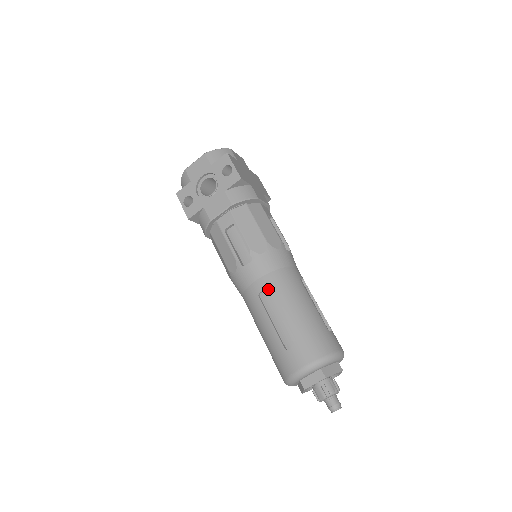
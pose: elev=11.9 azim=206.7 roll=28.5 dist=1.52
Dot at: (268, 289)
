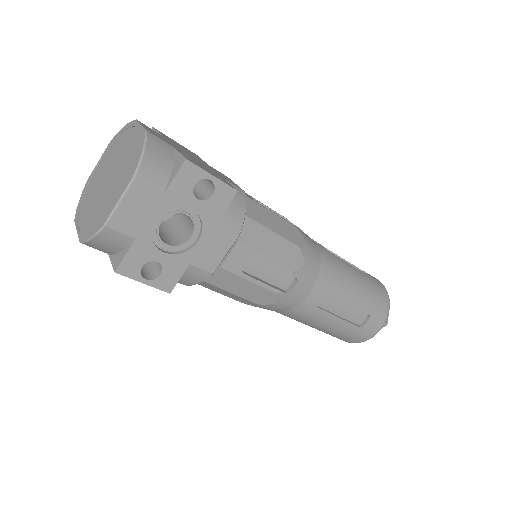
Dot at: (323, 293)
